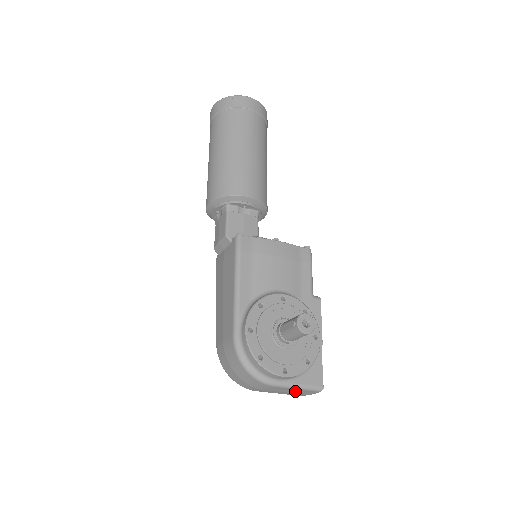
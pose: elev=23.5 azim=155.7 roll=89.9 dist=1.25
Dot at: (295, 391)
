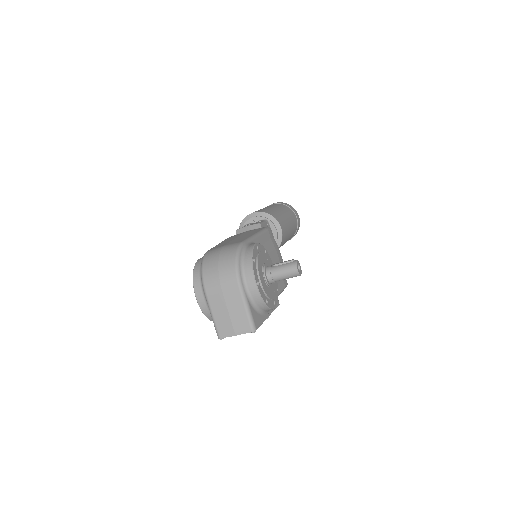
Dot at: (238, 314)
